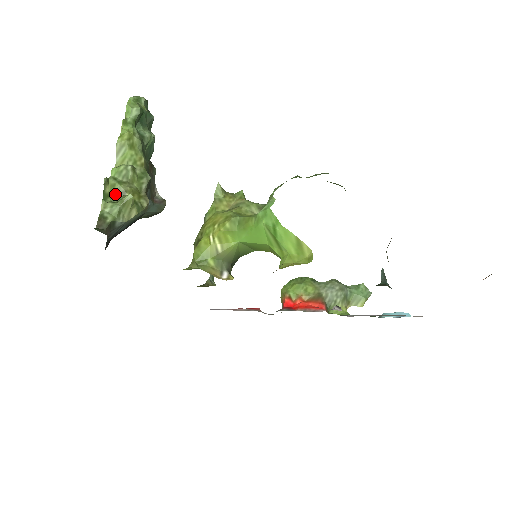
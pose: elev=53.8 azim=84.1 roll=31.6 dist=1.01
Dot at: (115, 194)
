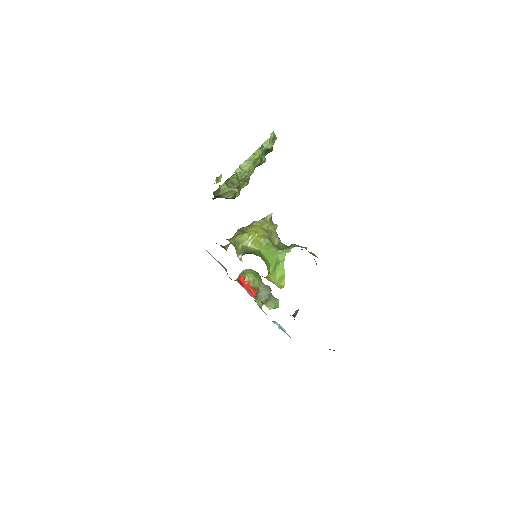
Dot at: (231, 182)
